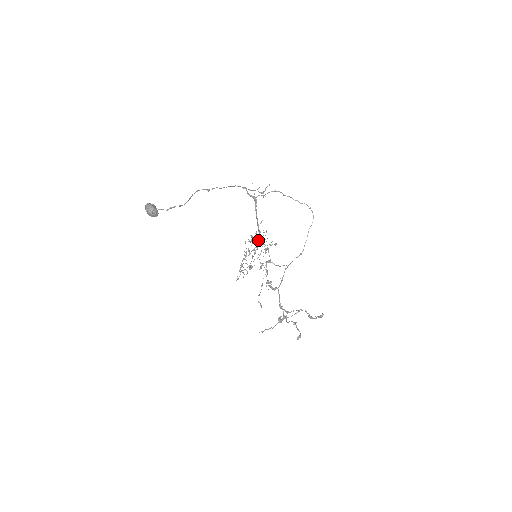
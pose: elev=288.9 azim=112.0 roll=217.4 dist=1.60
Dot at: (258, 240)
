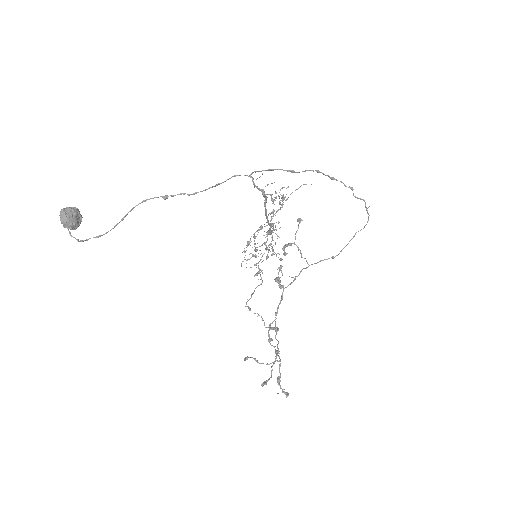
Dot at: (268, 232)
